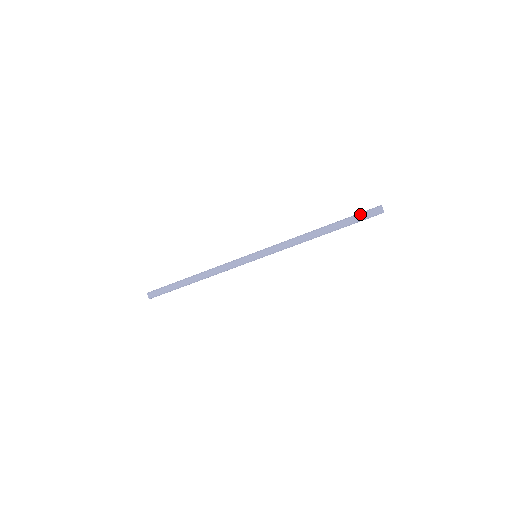
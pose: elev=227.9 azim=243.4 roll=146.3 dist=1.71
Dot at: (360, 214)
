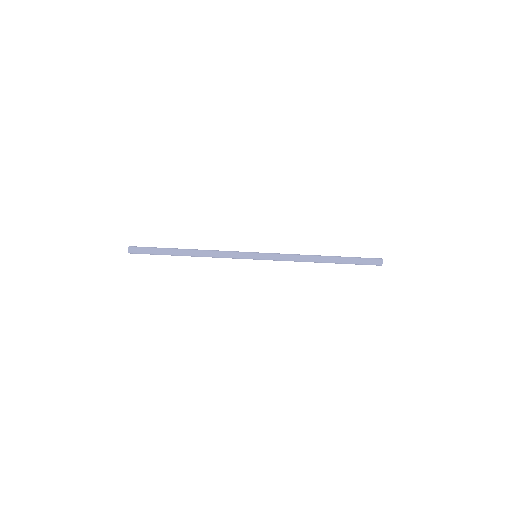
Dot at: (363, 261)
